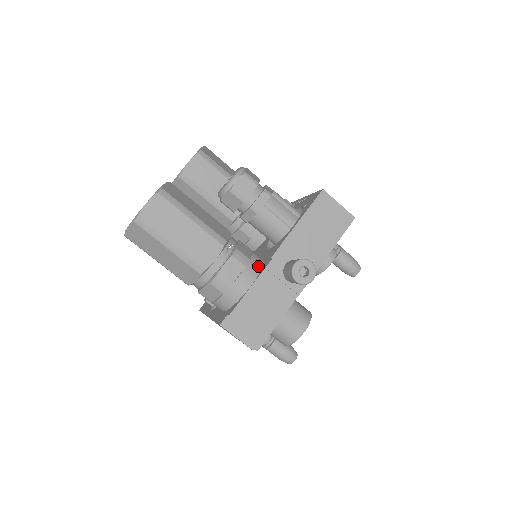
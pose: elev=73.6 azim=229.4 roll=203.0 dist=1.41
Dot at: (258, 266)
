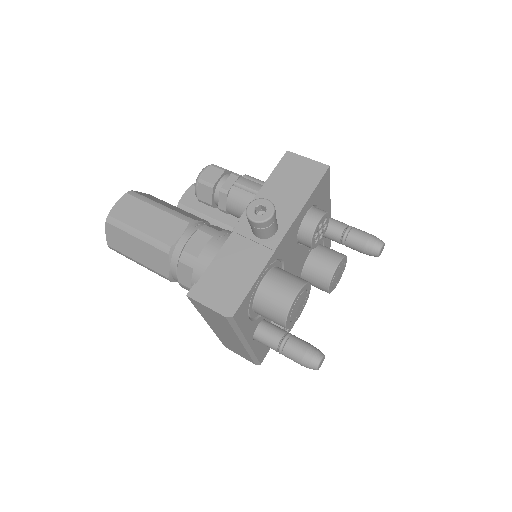
Dot at: occluded
